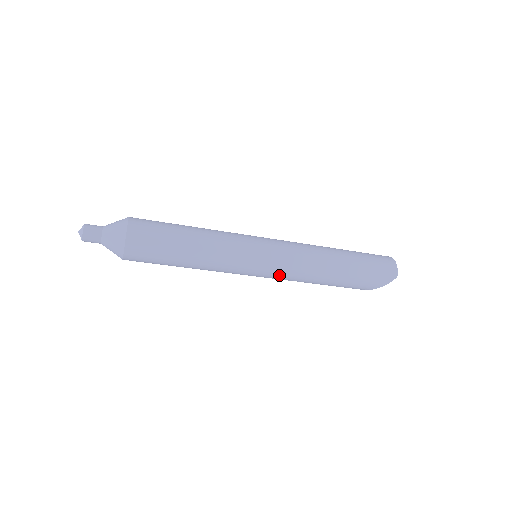
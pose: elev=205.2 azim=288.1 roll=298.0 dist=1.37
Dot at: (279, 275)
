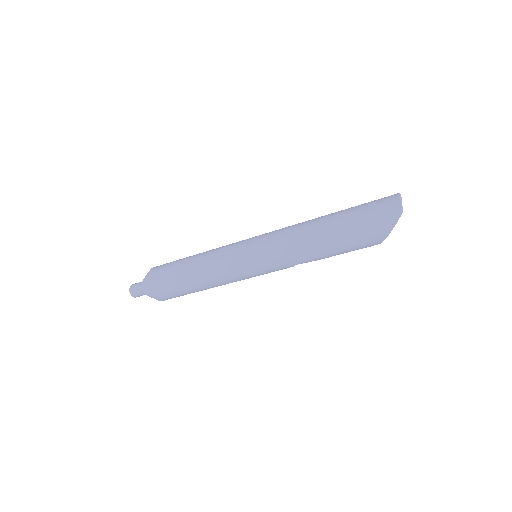
Dot at: (275, 265)
